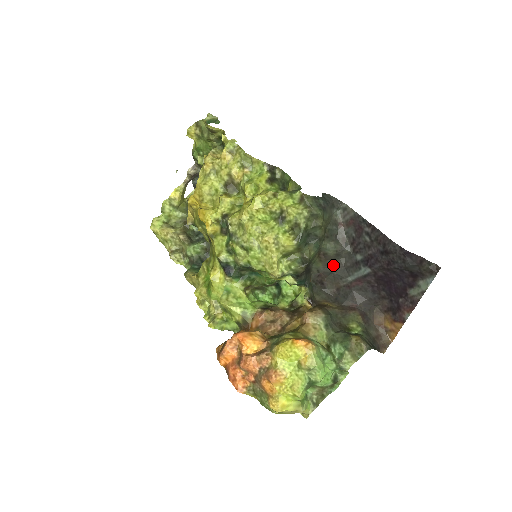
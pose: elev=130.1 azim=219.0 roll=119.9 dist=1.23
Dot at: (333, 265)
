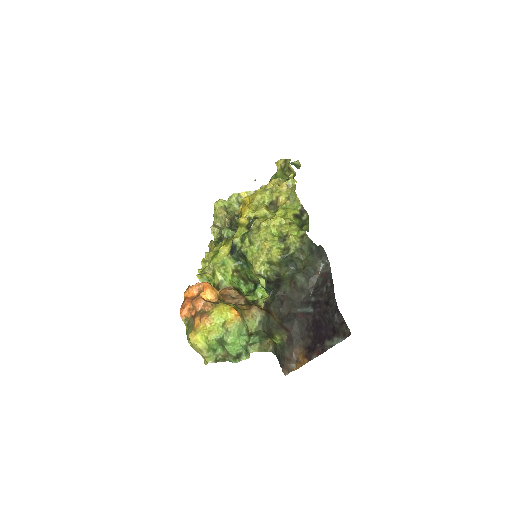
Dot at: (296, 295)
